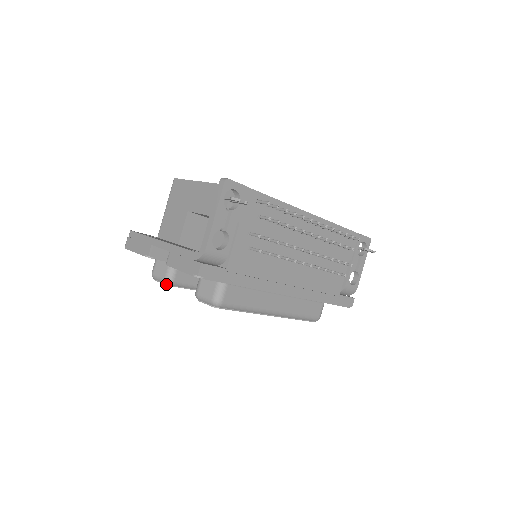
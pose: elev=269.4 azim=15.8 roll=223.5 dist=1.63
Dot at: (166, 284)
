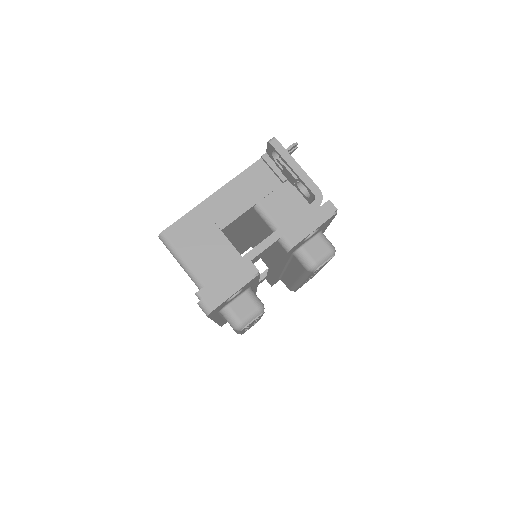
Dot at: (262, 313)
